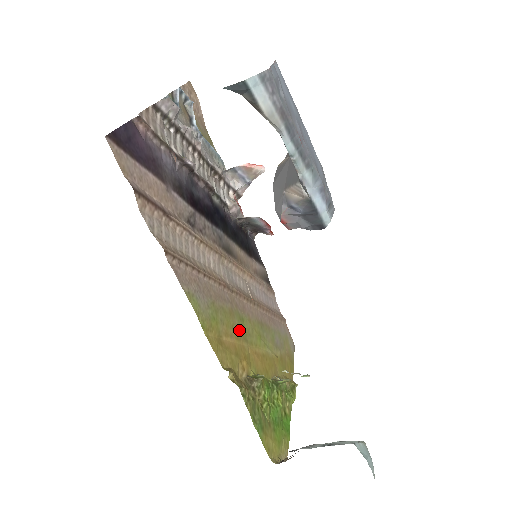
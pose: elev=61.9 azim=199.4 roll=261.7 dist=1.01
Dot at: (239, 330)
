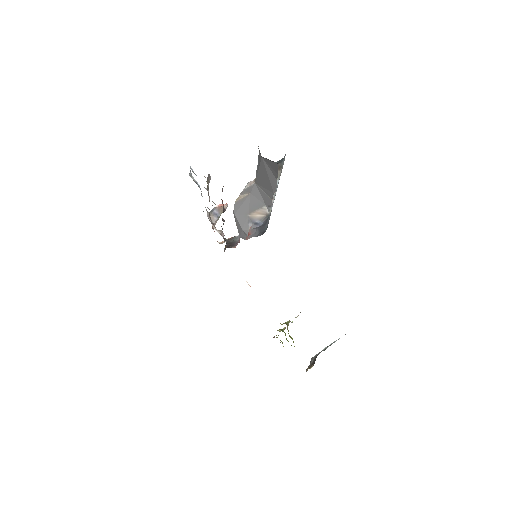
Dot at: occluded
